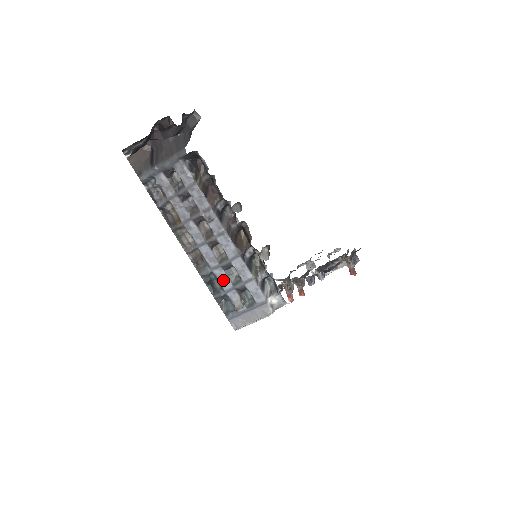
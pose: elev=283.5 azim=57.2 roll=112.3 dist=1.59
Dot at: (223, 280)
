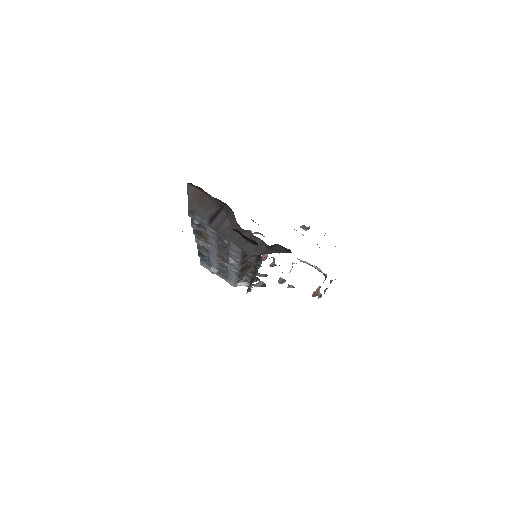
Dot at: (213, 263)
